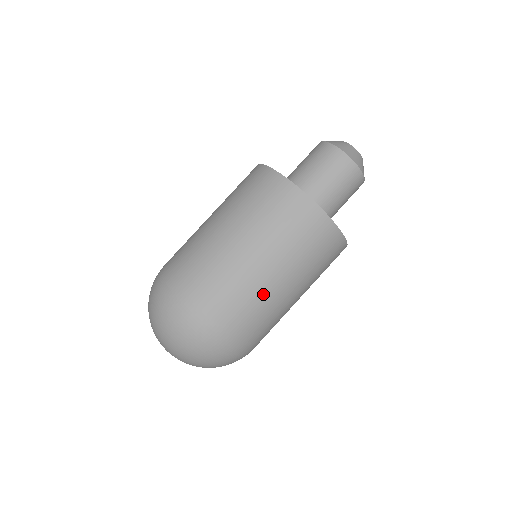
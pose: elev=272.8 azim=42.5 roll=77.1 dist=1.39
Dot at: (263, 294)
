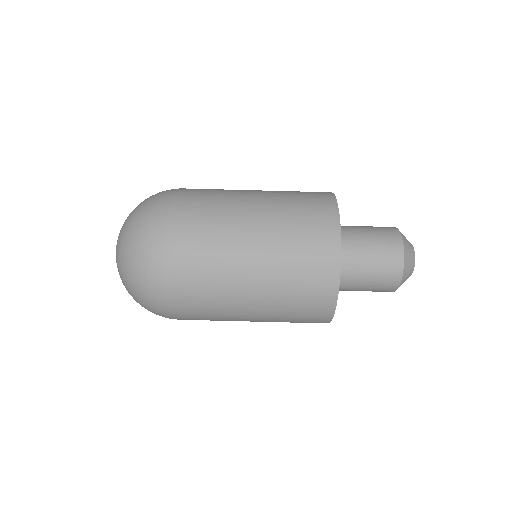
Dot at: (228, 283)
